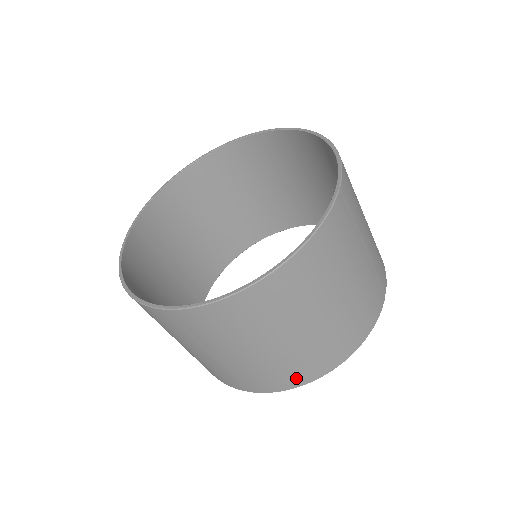
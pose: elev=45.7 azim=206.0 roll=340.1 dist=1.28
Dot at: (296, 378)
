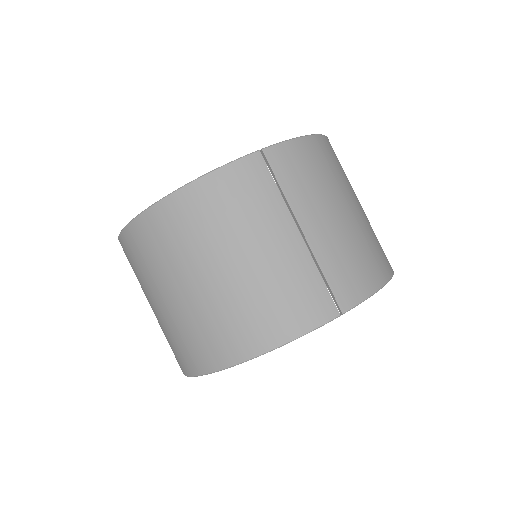
Dot at: (199, 358)
